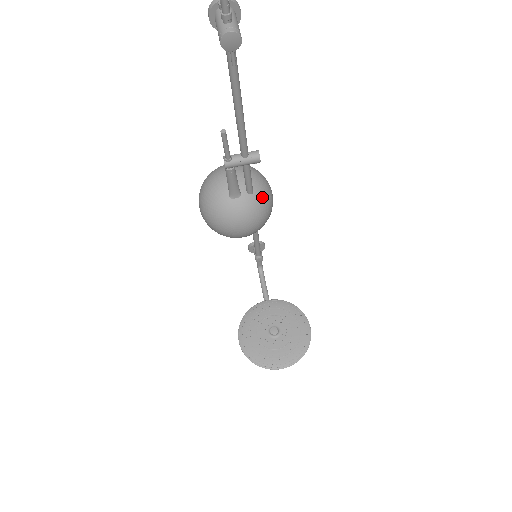
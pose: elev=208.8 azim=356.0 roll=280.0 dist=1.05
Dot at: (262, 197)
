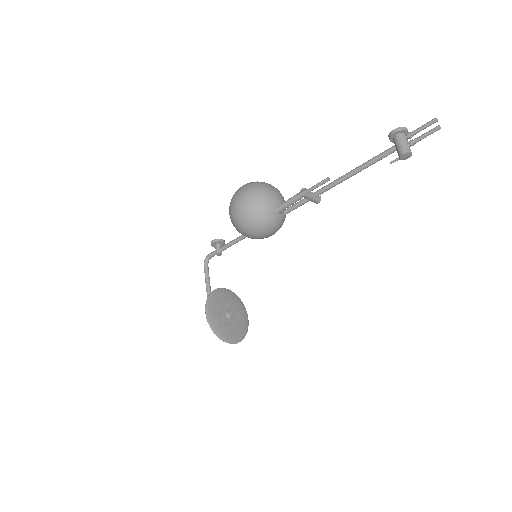
Dot at: occluded
